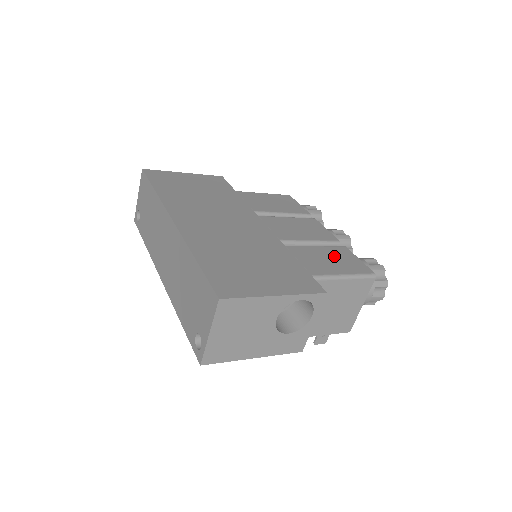
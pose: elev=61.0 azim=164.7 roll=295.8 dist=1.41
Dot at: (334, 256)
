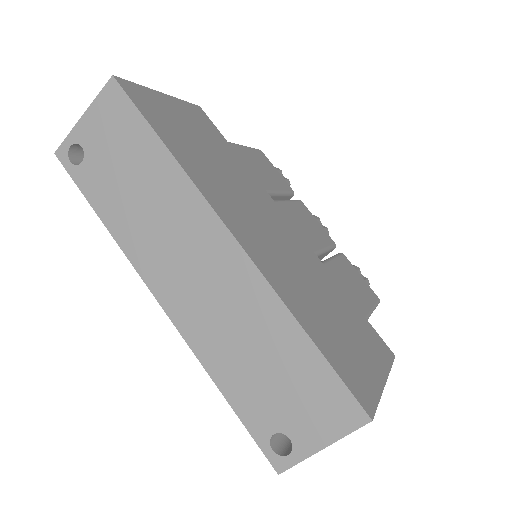
Dot at: (350, 276)
